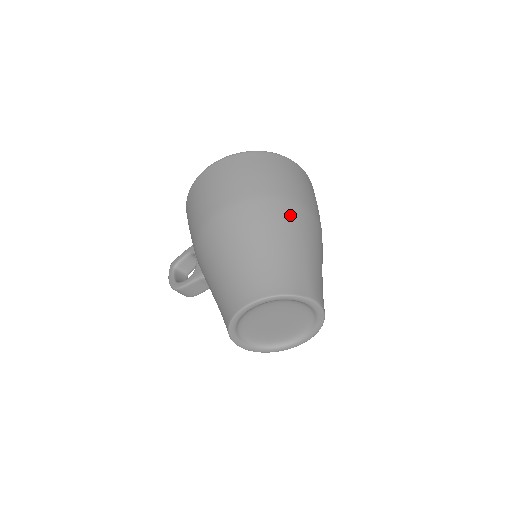
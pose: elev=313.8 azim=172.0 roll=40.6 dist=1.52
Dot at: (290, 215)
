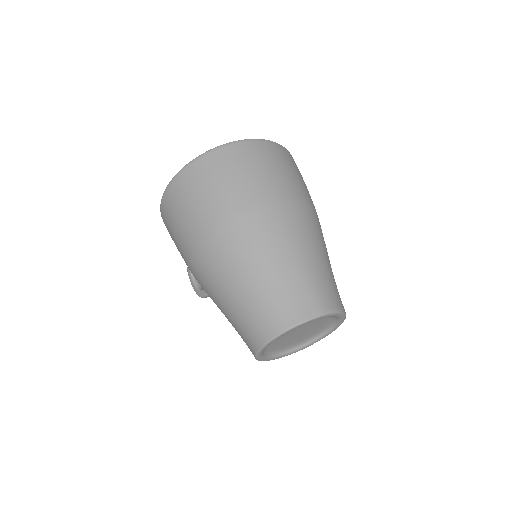
Dot at: (266, 226)
